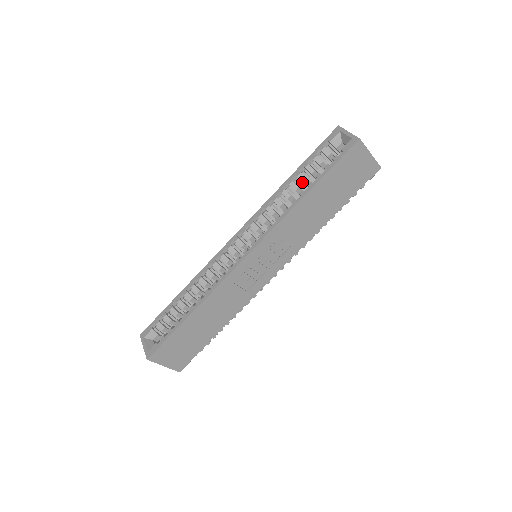
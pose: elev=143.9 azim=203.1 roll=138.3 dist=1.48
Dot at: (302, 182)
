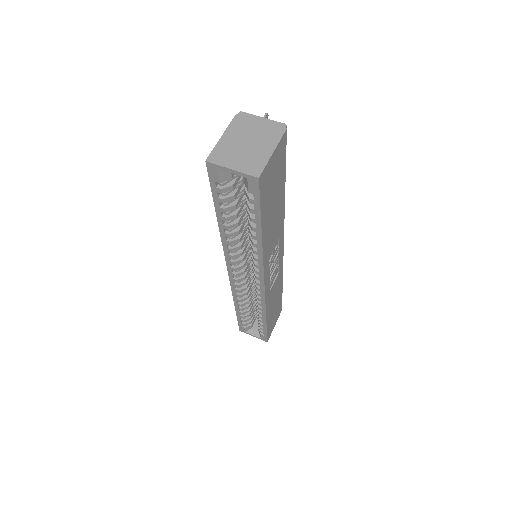
Dot at: (234, 216)
